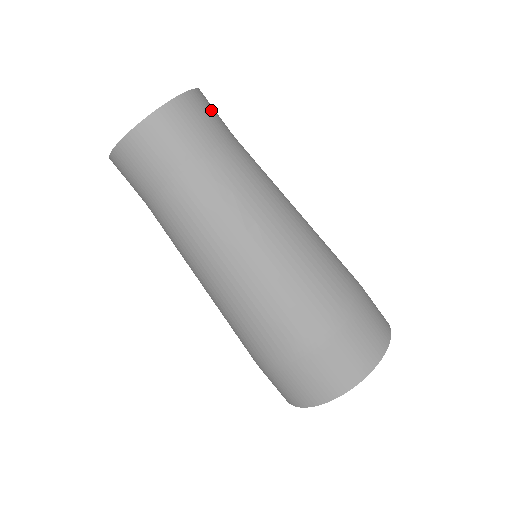
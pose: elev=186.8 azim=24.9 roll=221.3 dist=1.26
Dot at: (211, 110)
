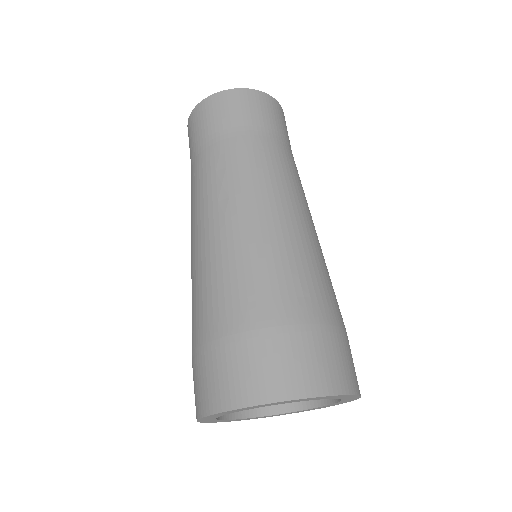
Dot at: (263, 108)
